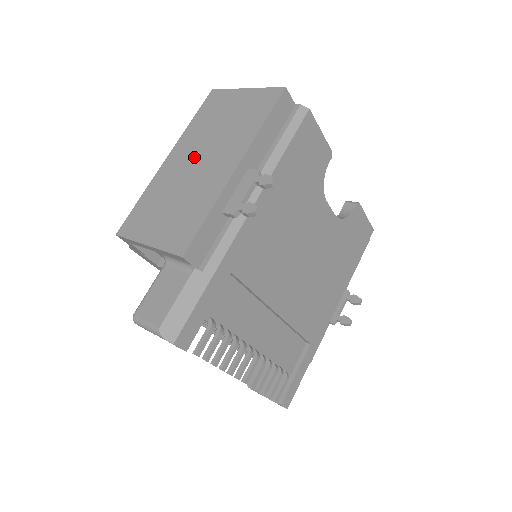
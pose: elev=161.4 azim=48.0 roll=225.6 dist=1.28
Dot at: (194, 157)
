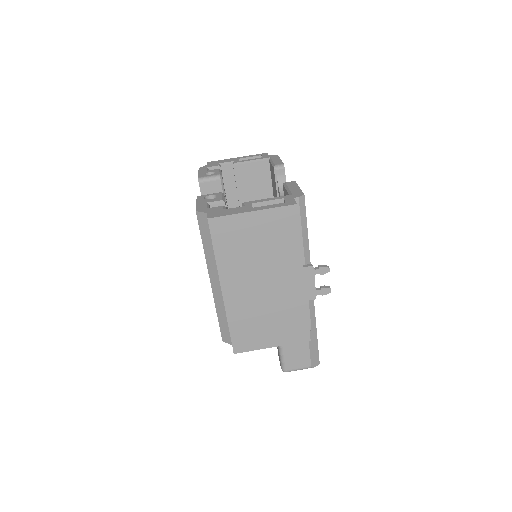
Dot at: (254, 283)
